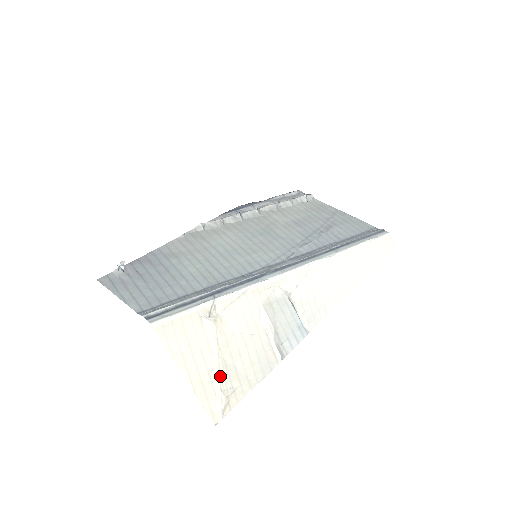
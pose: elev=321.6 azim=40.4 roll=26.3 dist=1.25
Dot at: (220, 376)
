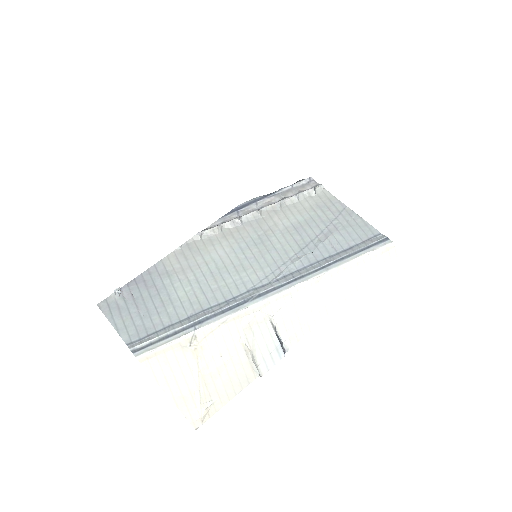
Dot at: (200, 393)
